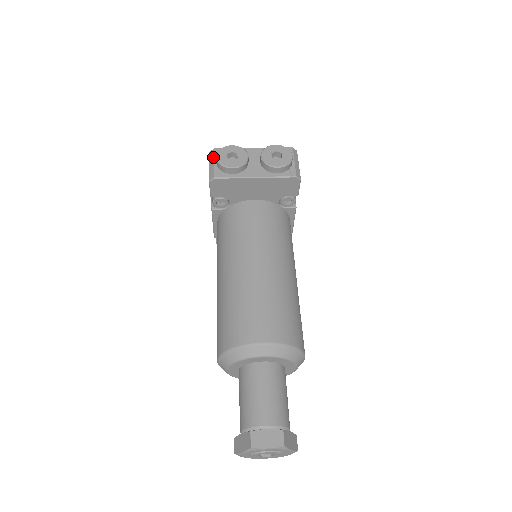
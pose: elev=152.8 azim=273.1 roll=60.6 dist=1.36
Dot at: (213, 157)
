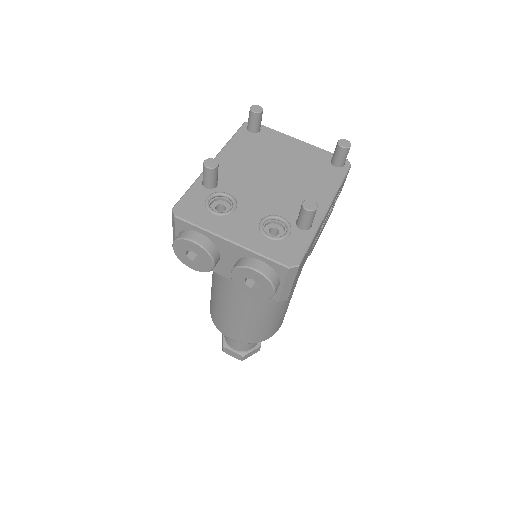
Dot at: (174, 228)
